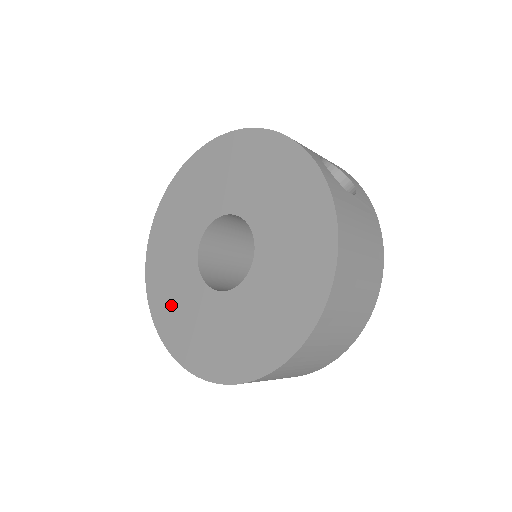
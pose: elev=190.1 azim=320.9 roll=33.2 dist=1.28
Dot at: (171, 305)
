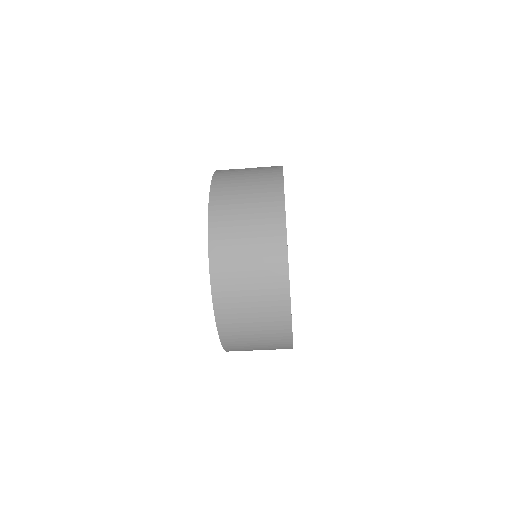
Dot at: occluded
